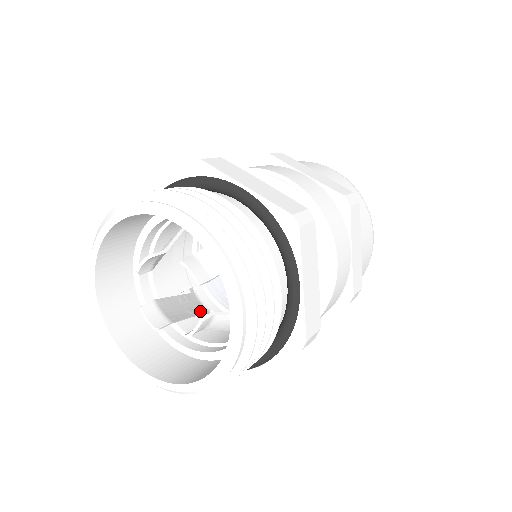
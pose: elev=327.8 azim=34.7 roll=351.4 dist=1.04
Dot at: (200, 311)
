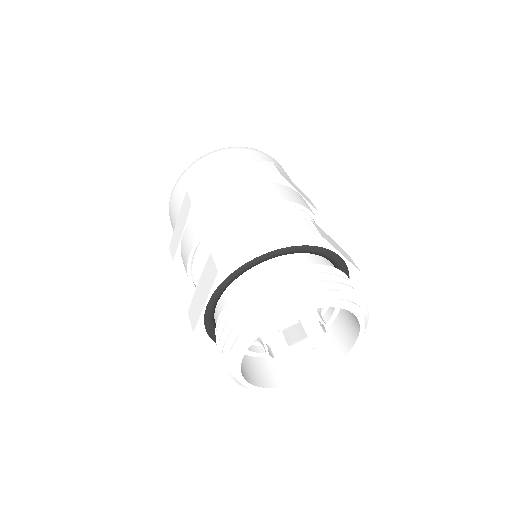
Dot at: occluded
